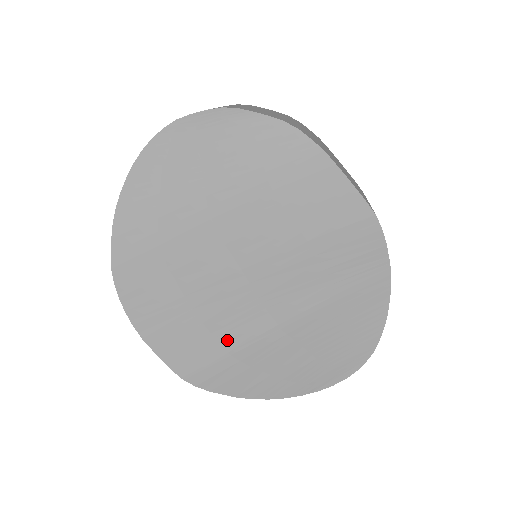
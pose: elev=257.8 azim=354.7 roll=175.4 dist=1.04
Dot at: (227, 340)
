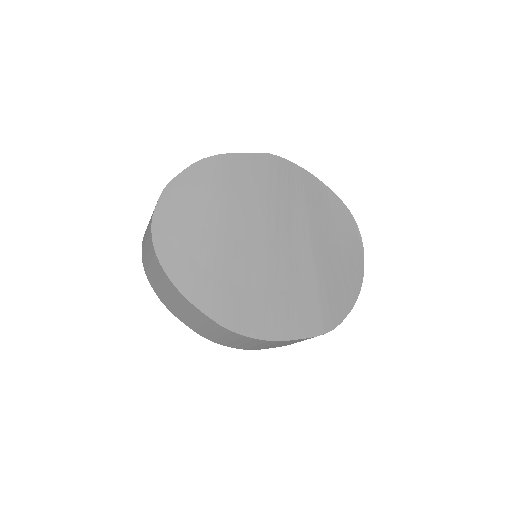
Dot at: (308, 283)
